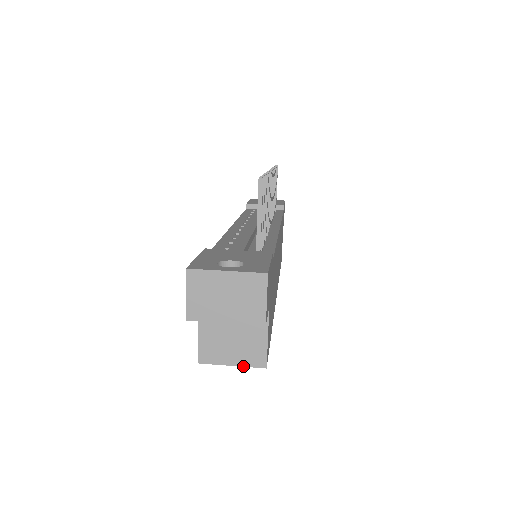
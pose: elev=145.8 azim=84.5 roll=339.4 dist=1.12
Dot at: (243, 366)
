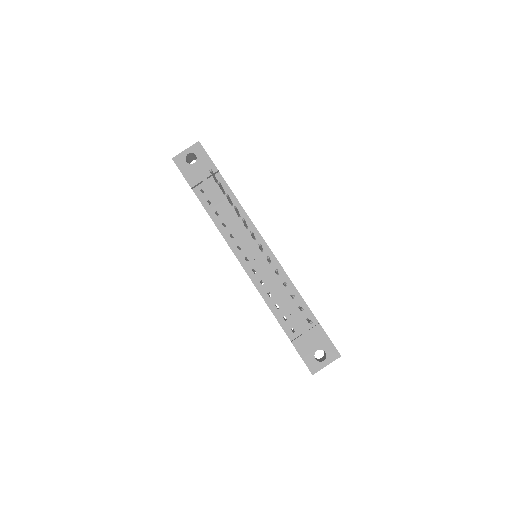
Dot at: occluded
